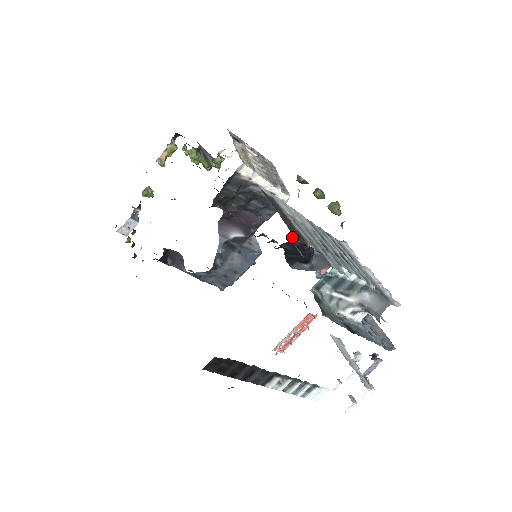
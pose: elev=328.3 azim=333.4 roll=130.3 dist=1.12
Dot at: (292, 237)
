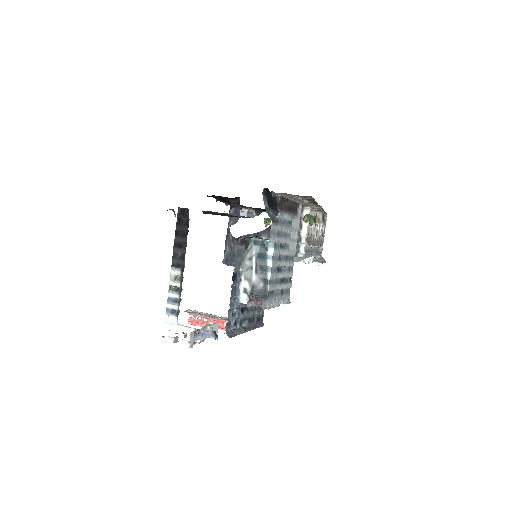
Dot at: (280, 195)
